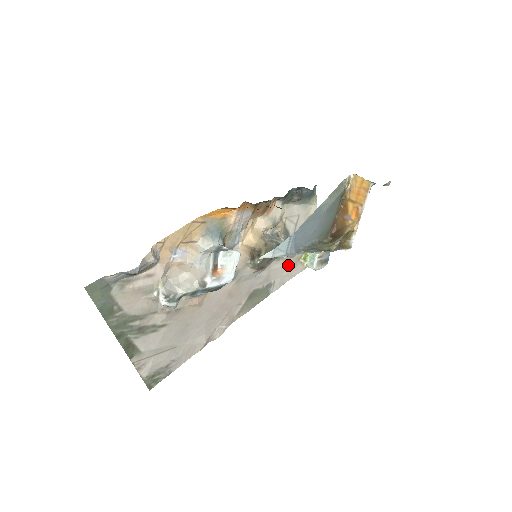
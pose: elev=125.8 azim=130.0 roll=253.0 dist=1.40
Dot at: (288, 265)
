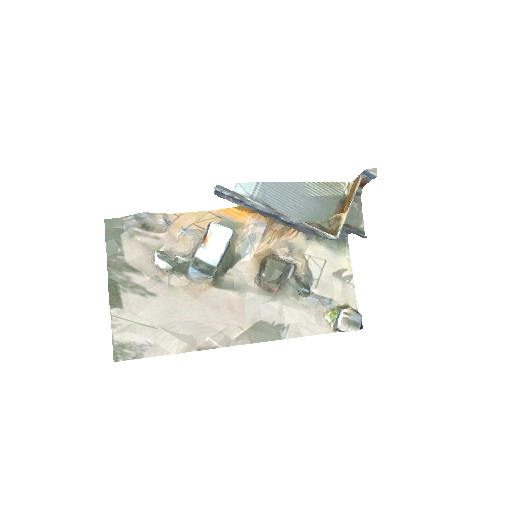
Dot at: (308, 313)
